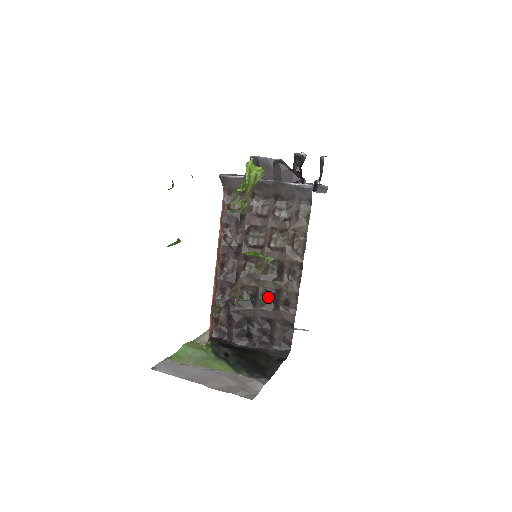
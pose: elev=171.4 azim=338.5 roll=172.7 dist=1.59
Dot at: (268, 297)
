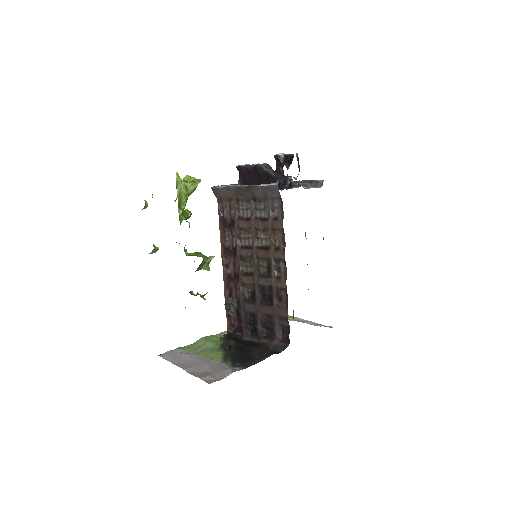
Dot at: occluded
